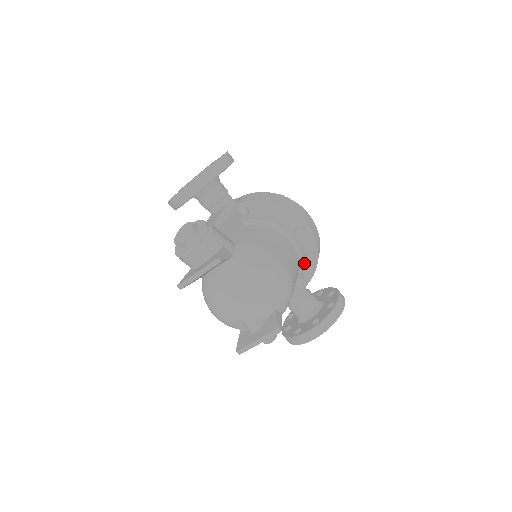
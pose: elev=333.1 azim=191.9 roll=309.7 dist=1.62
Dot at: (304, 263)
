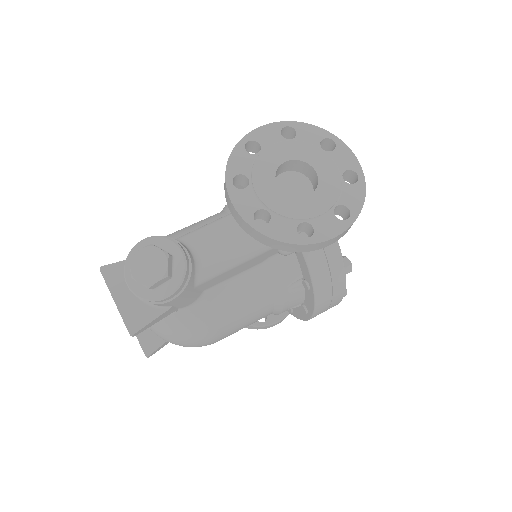
Dot at: occluded
